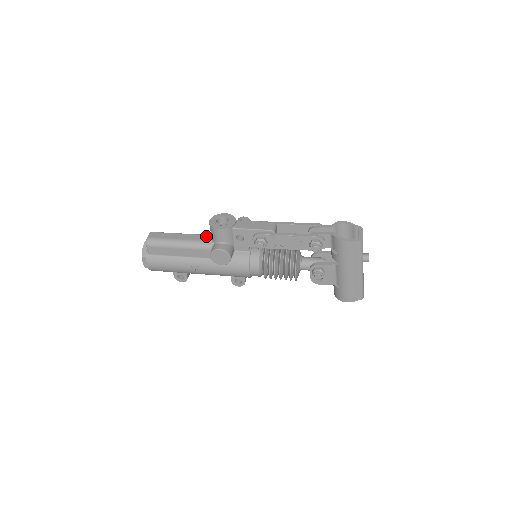
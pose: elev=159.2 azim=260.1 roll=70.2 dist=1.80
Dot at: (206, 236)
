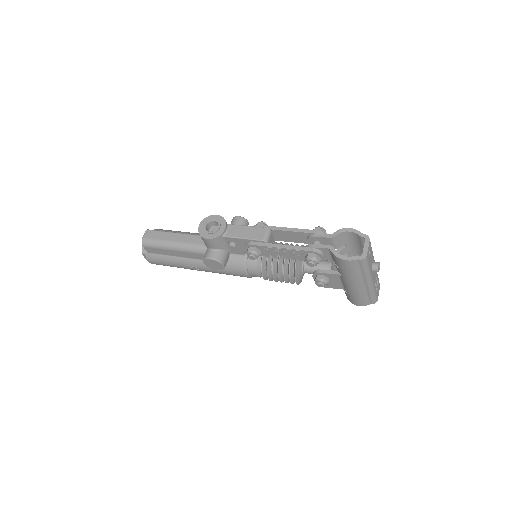
Dot at: (200, 238)
